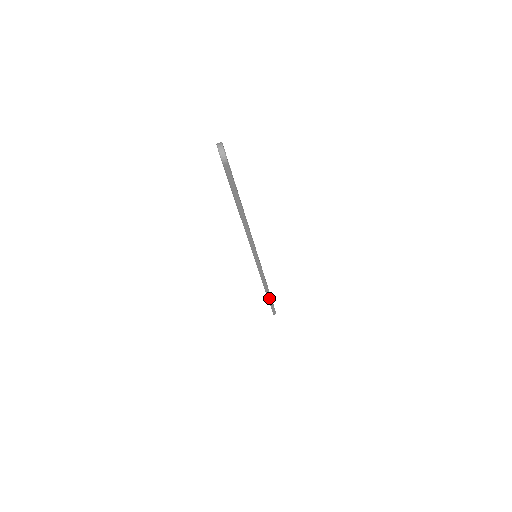
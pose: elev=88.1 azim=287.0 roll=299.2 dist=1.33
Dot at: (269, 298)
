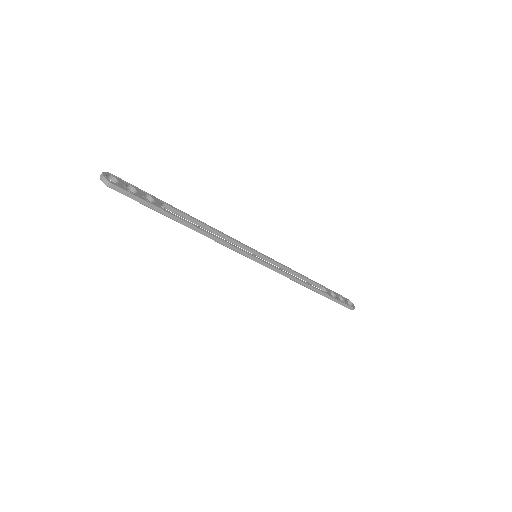
Dot at: (321, 293)
